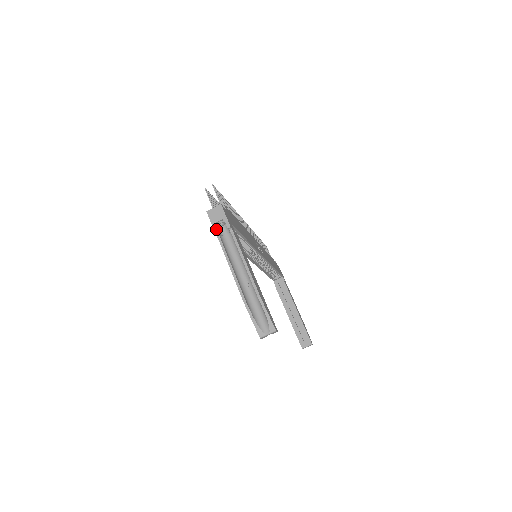
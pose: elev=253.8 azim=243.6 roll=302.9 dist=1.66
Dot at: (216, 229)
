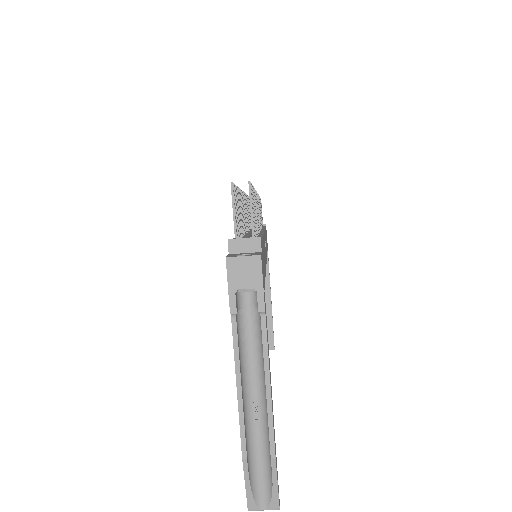
Dot at: (234, 303)
